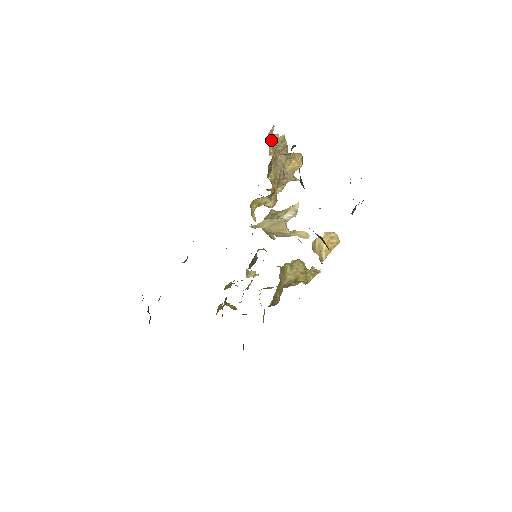
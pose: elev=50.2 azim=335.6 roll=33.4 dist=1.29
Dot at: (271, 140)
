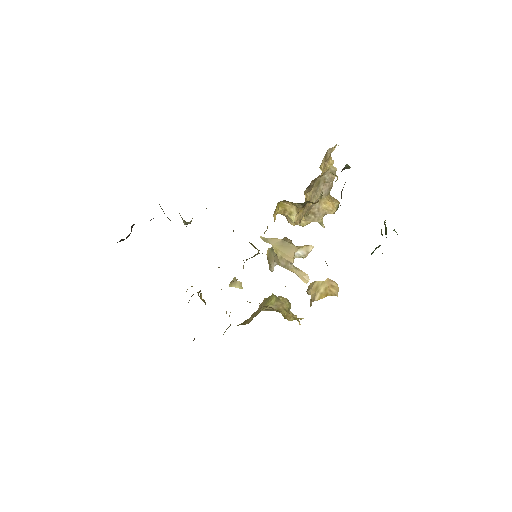
Dot at: (327, 158)
